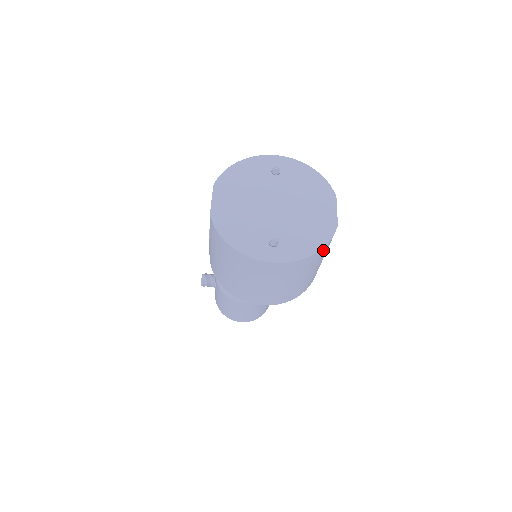
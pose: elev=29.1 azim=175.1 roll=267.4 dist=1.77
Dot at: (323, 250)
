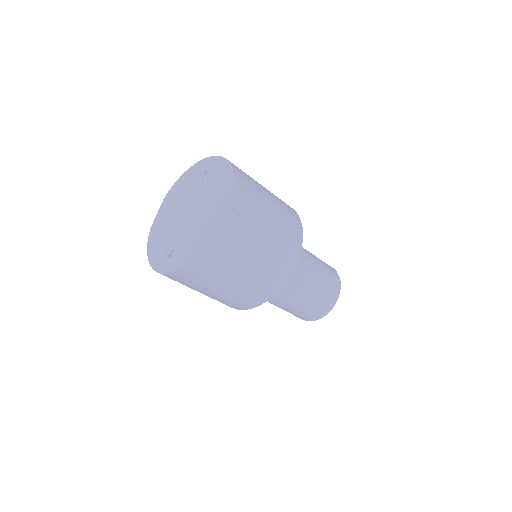
Dot at: (206, 259)
